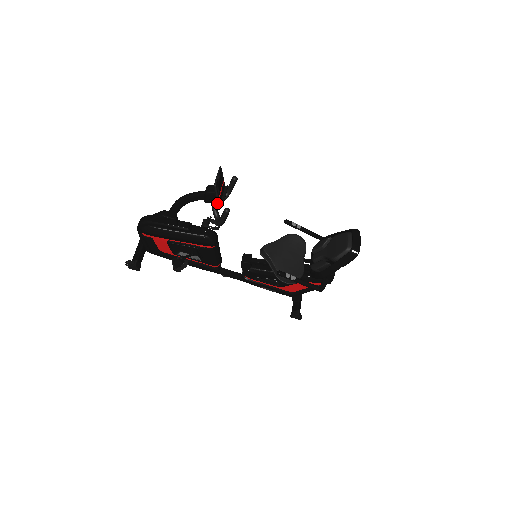
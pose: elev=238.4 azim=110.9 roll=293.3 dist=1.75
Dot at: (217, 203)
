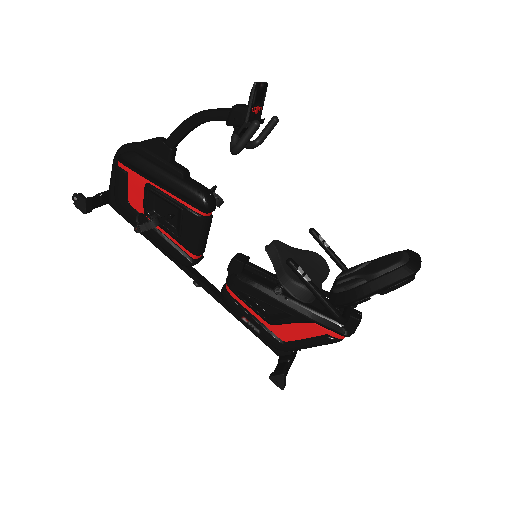
Dot at: (244, 120)
